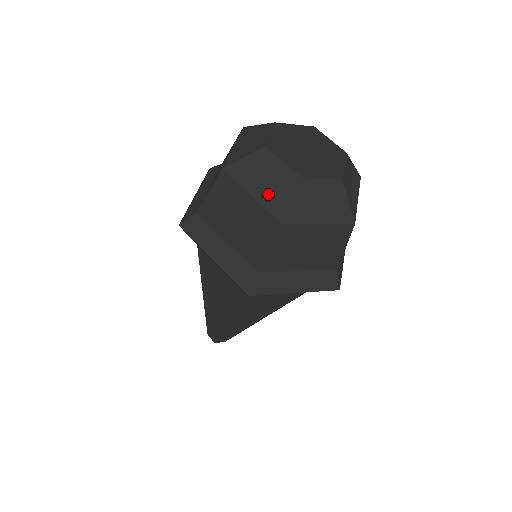
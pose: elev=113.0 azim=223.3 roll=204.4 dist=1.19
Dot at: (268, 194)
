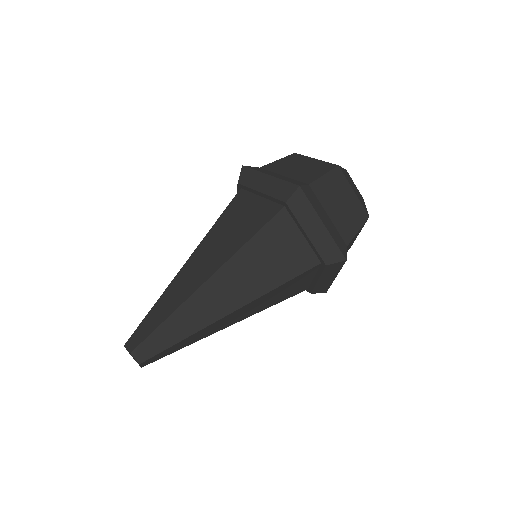
Dot at: occluded
